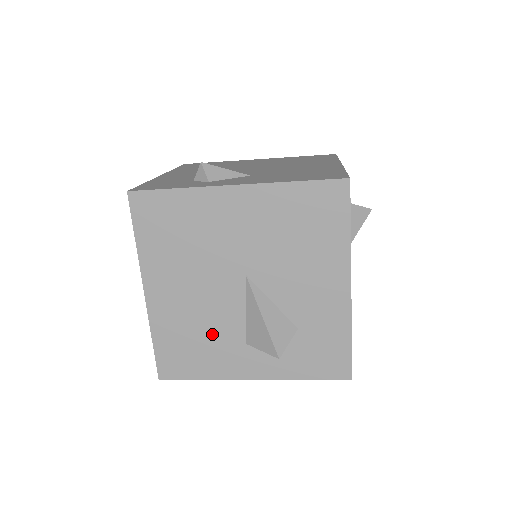
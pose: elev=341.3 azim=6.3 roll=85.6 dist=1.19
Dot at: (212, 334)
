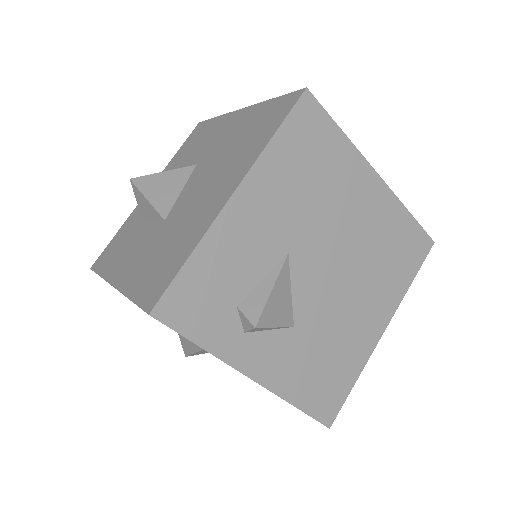
Dot at: occluded
